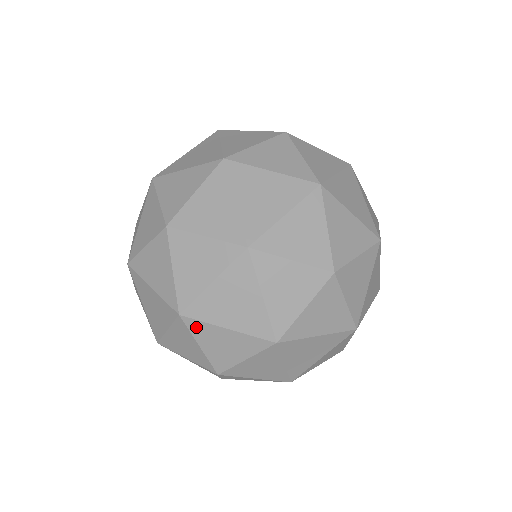
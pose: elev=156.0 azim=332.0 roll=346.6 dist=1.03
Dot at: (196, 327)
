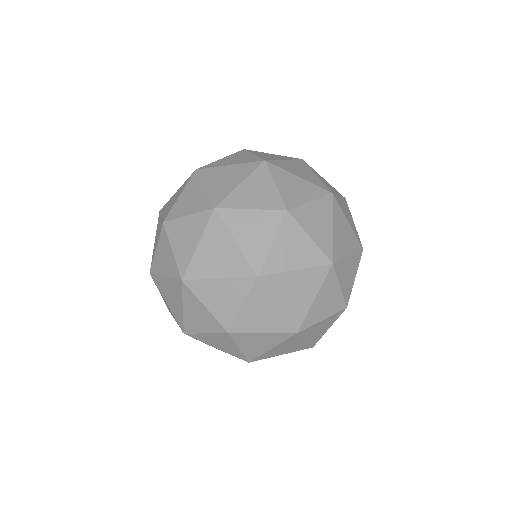
Dot at: occluded
